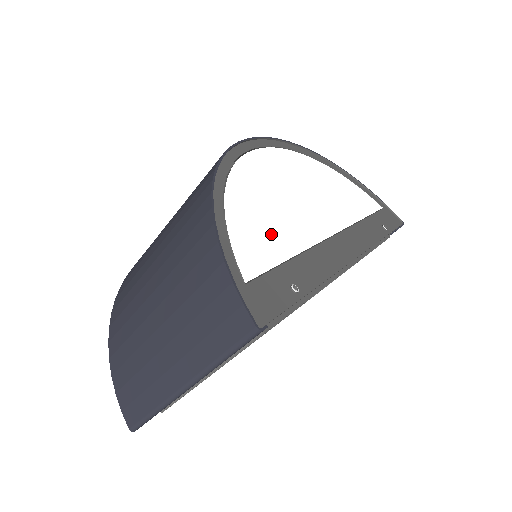
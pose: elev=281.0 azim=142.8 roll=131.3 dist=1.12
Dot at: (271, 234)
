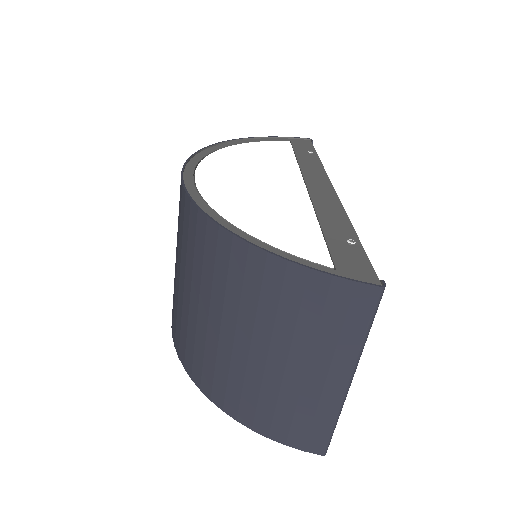
Dot at: (291, 223)
